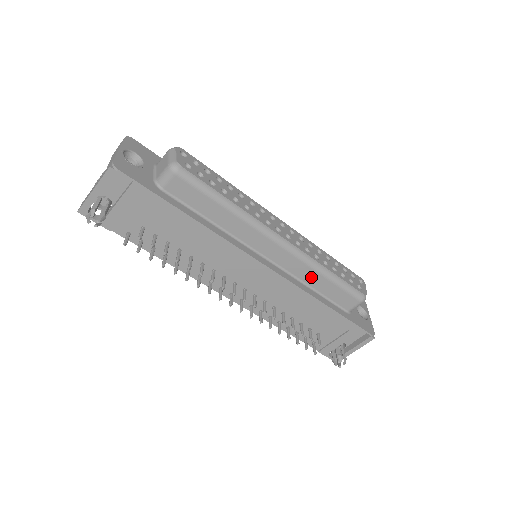
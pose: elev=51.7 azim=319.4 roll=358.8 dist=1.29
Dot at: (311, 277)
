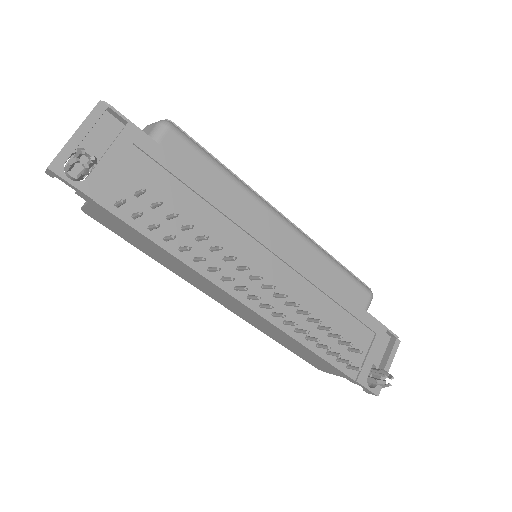
Dot at: (321, 266)
